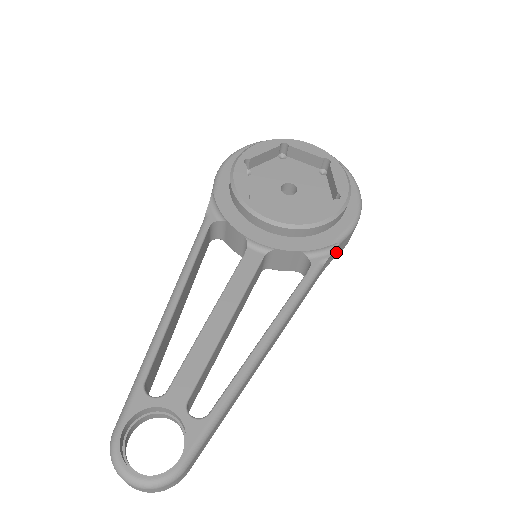
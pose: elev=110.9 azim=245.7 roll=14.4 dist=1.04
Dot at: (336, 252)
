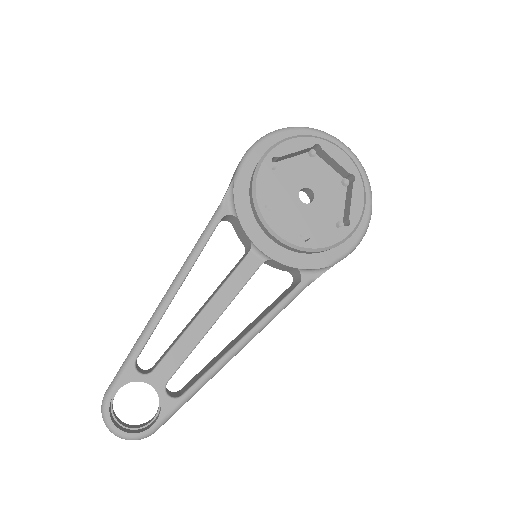
Dot at: occluded
